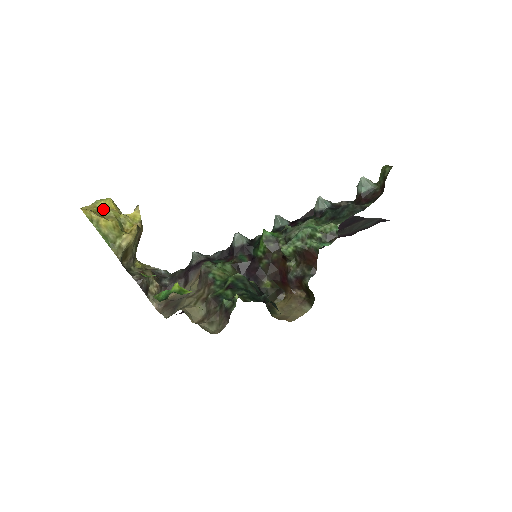
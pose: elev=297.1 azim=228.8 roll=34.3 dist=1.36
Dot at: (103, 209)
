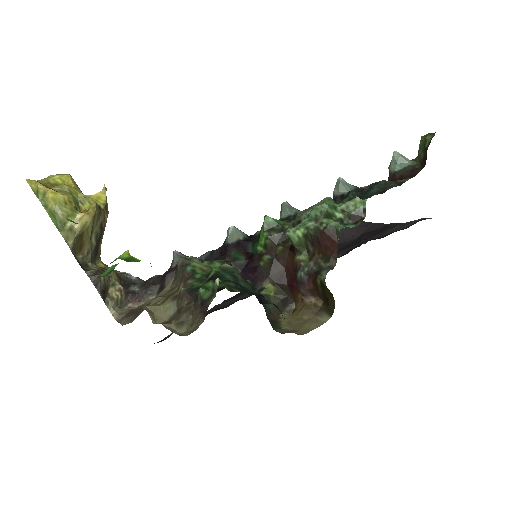
Dot at: (56, 183)
